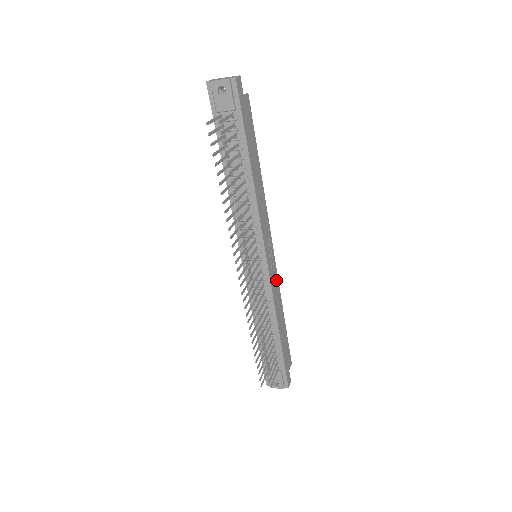
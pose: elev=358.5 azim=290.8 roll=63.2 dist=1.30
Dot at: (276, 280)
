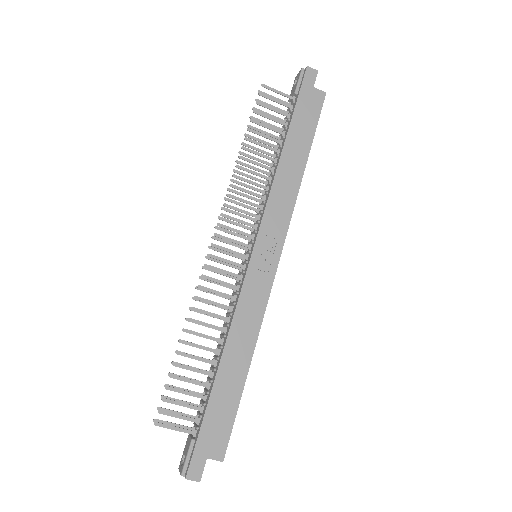
Dot at: (261, 300)
